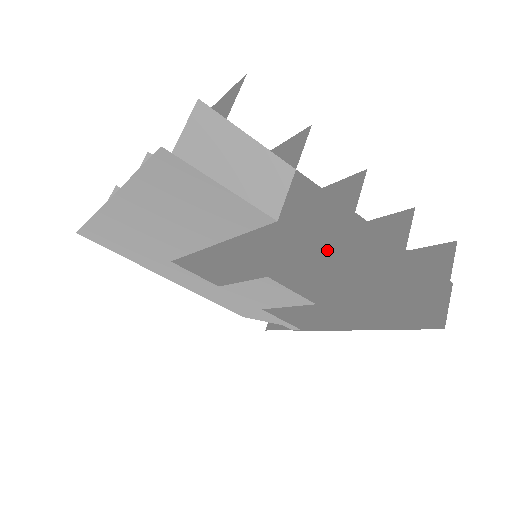
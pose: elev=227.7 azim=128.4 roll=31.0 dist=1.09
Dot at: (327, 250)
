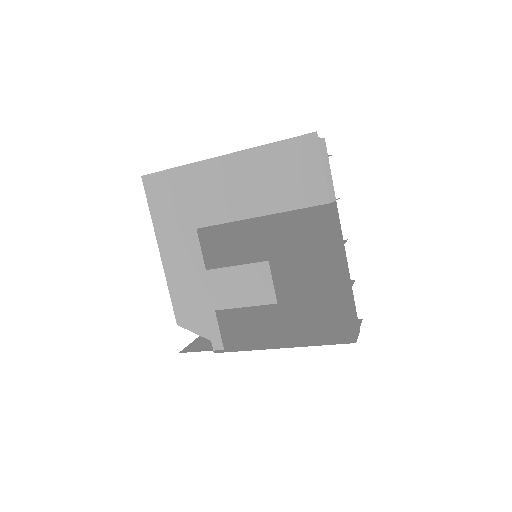
Dot at: (337, 239)
